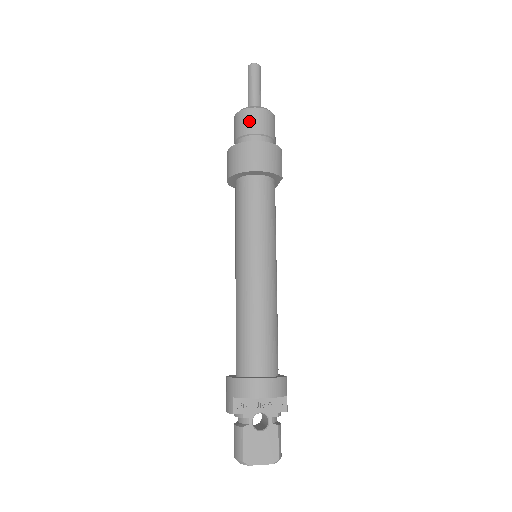
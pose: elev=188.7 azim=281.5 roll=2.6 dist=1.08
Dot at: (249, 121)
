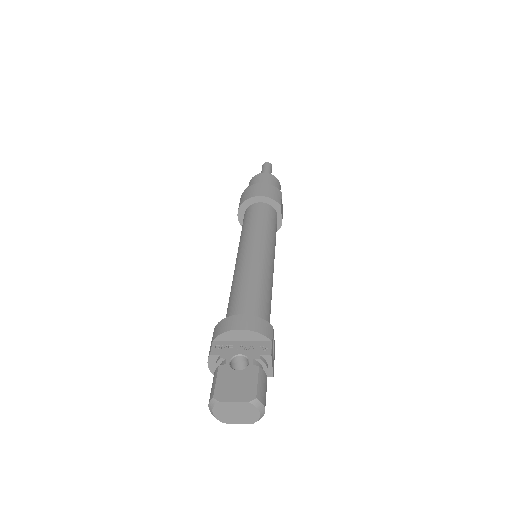
Dot at: (255, 180)
